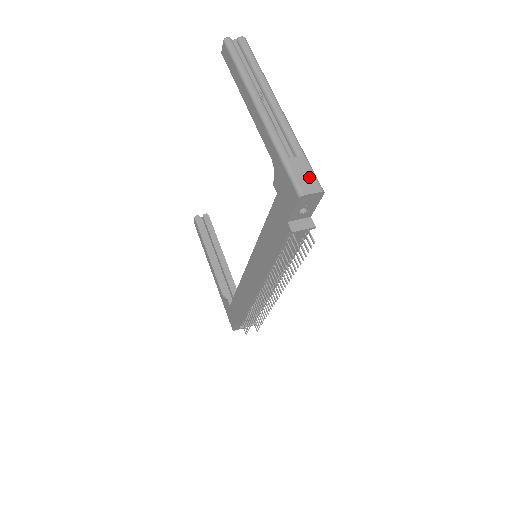
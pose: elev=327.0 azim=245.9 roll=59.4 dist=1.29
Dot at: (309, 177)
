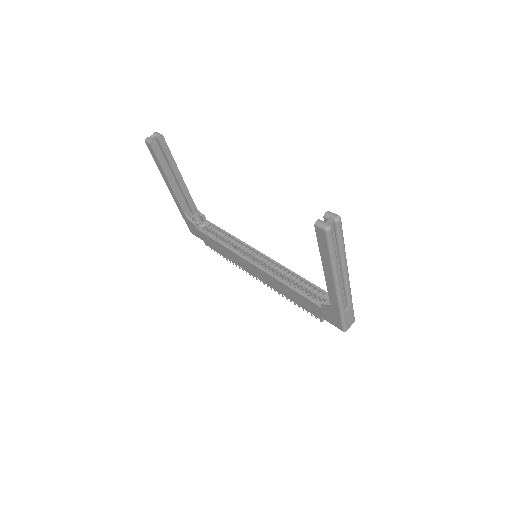
Dot at: (351, 318)
